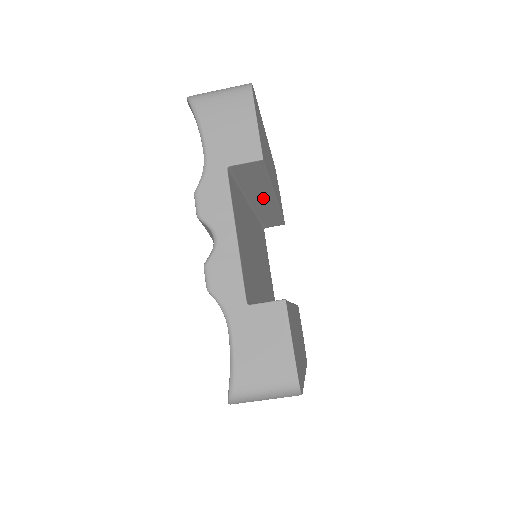
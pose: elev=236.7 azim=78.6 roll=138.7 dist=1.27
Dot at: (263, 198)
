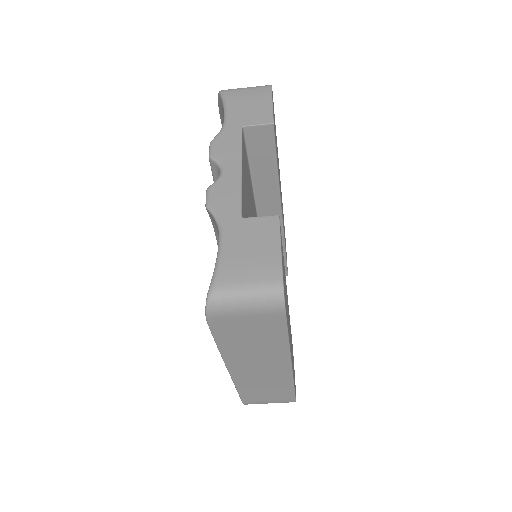
Dot at: (270, 205)
